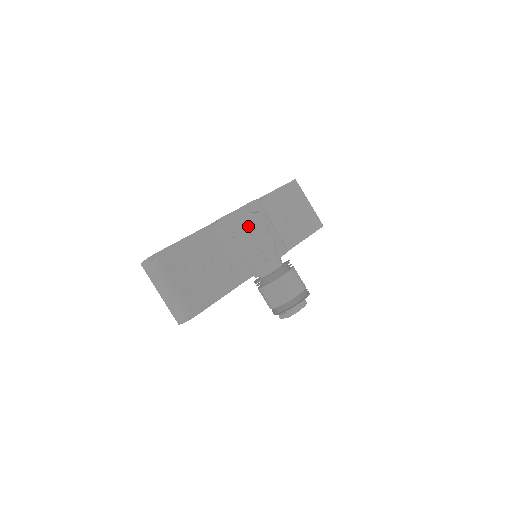
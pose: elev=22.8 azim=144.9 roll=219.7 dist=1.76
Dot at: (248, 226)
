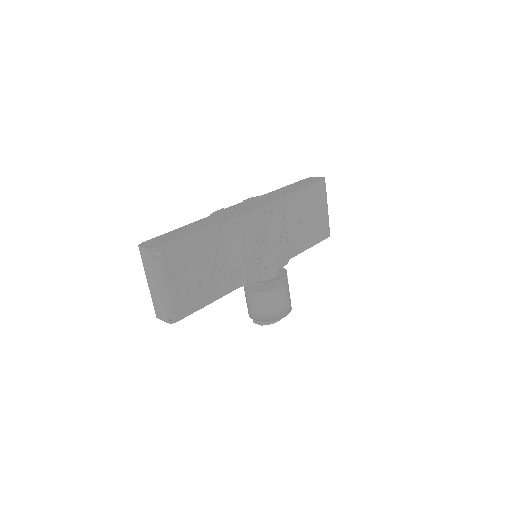
Dot at: (262, 228)
